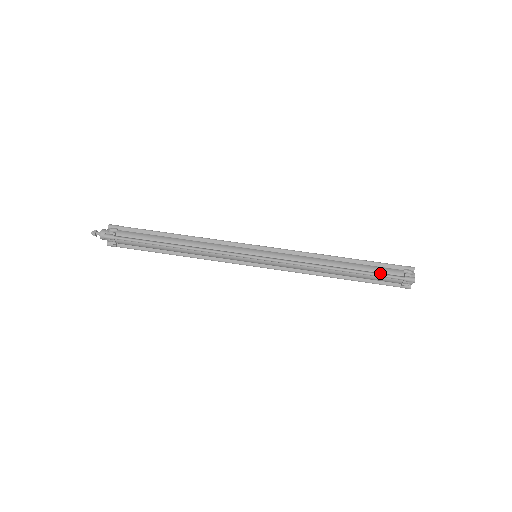
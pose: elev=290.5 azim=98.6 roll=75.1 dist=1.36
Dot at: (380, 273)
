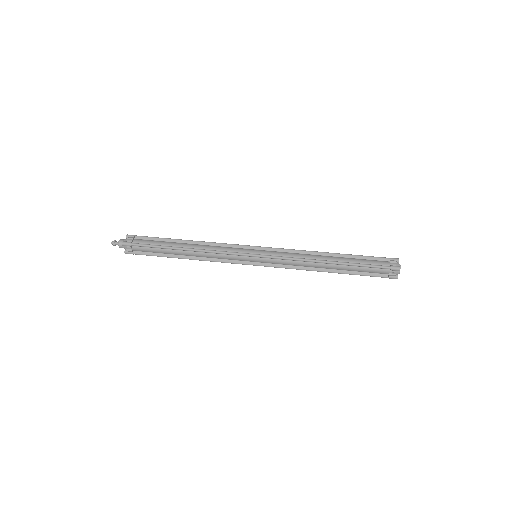
Dot at: (368, 264)
